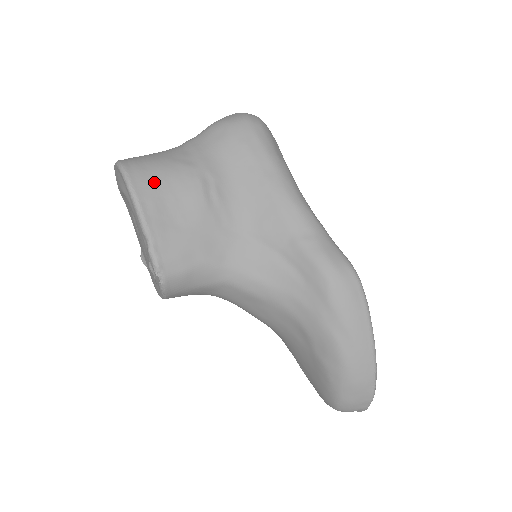
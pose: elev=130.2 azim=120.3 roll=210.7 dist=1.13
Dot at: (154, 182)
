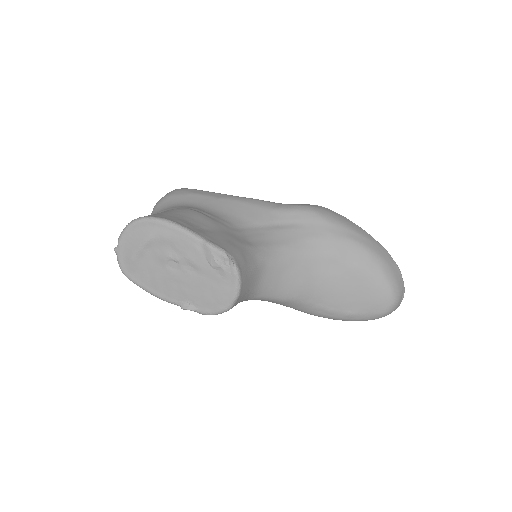
Dot at: (168, 215)
